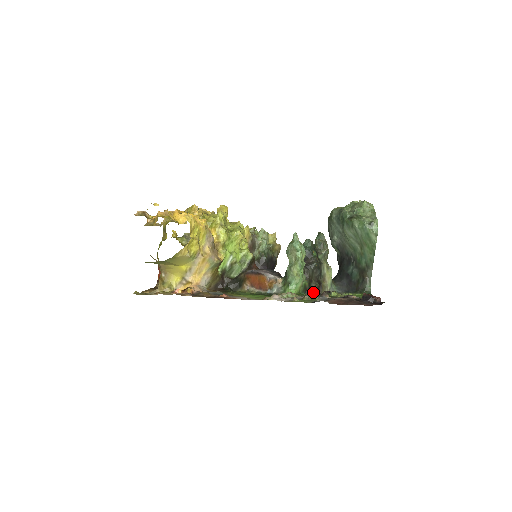
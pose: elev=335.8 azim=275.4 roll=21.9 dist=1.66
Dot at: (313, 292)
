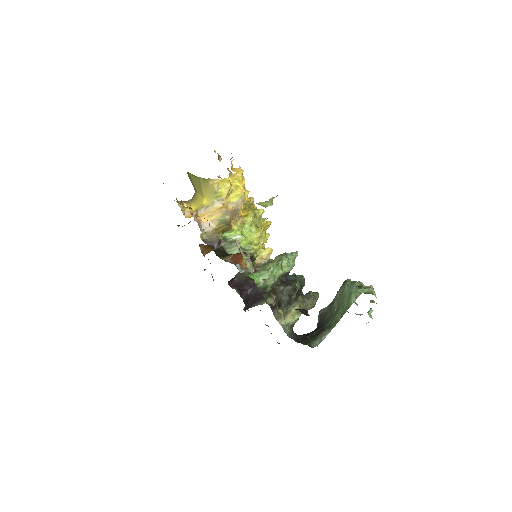
Dot at: (268, 303)
